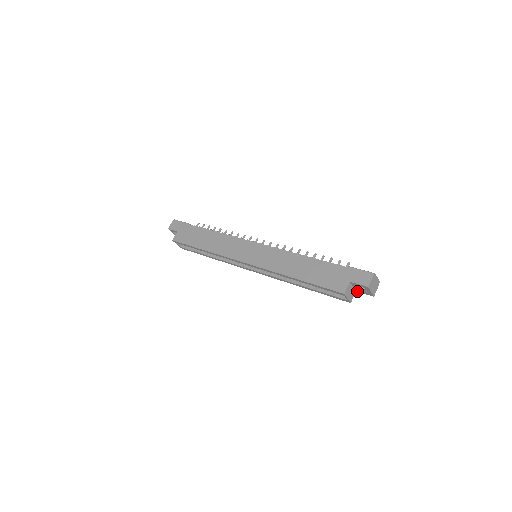
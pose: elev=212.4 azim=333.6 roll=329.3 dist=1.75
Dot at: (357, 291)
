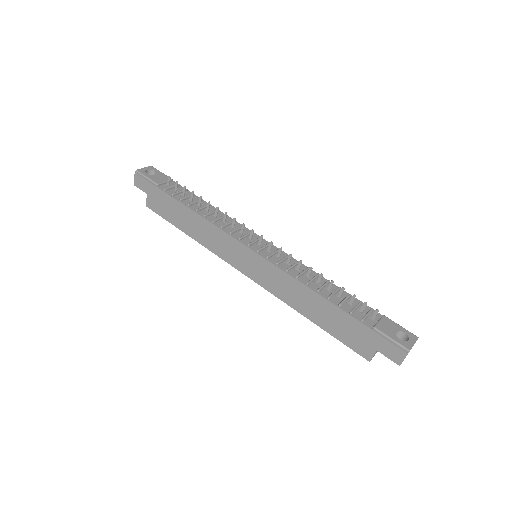
Dot at: occluded
